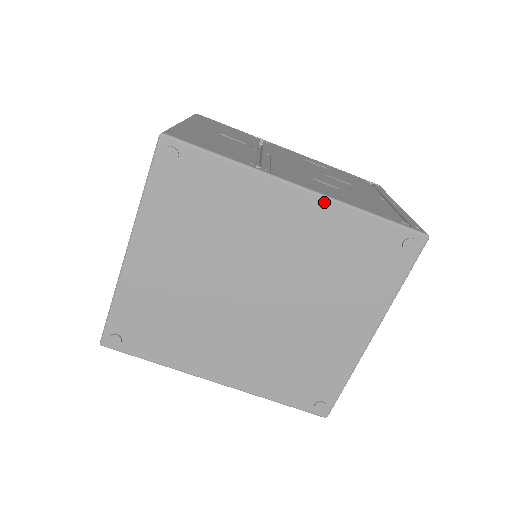
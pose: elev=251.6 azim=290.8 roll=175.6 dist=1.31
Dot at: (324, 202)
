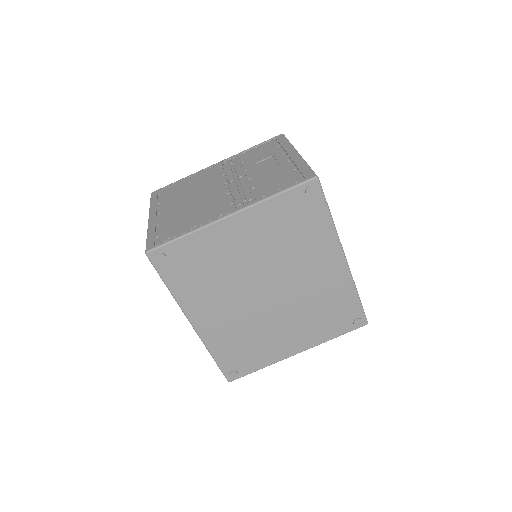
Dot at: (347, 274)
